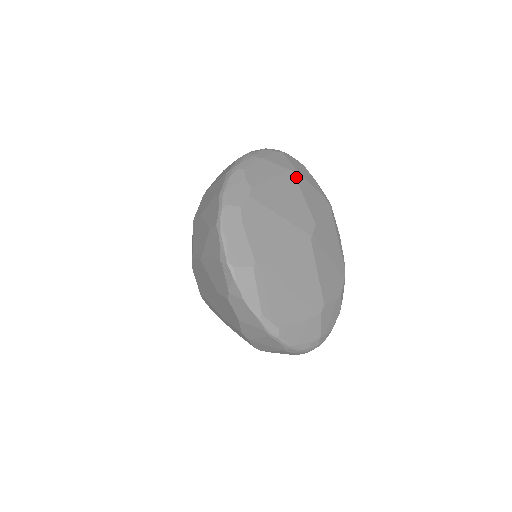
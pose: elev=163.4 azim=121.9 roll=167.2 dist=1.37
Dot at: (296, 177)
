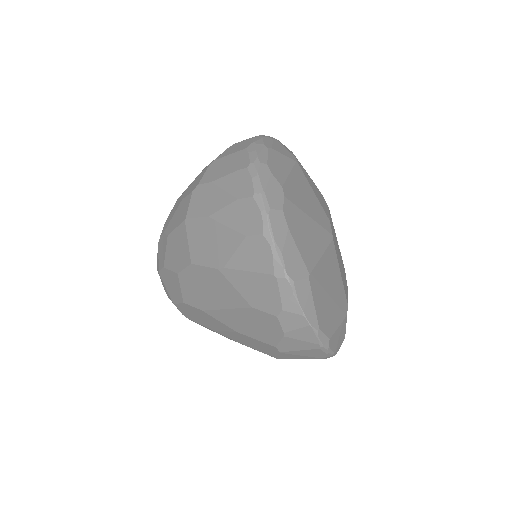
Dot at: (302, 169)
